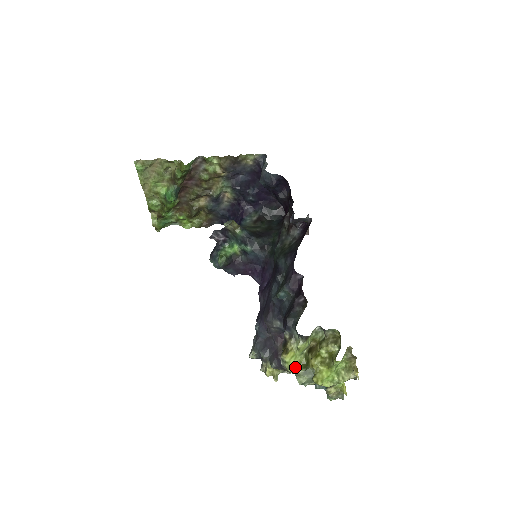
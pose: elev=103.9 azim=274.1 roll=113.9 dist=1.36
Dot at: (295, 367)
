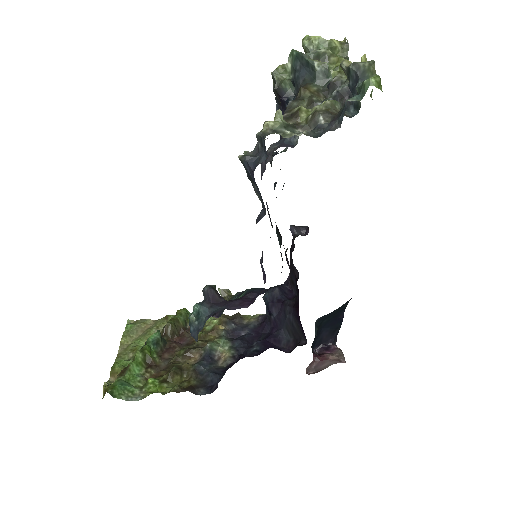
Dot at: (287, 67)
